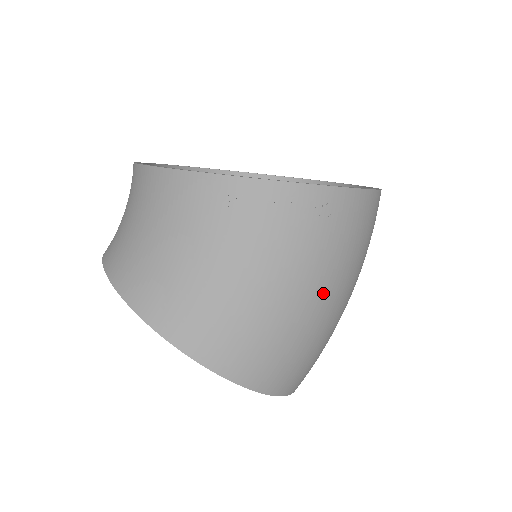
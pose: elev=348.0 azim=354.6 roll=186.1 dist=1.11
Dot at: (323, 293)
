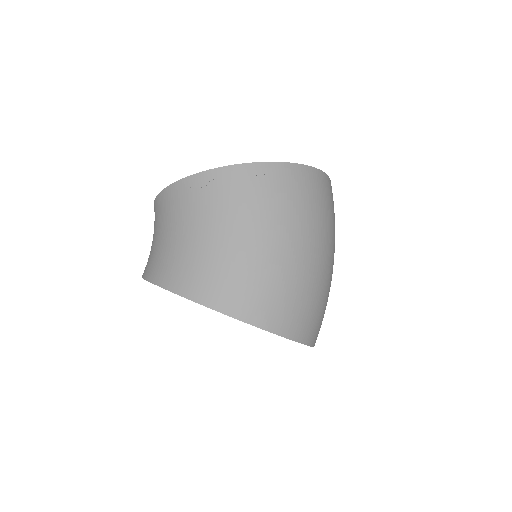
Dot at: (284, 239)
